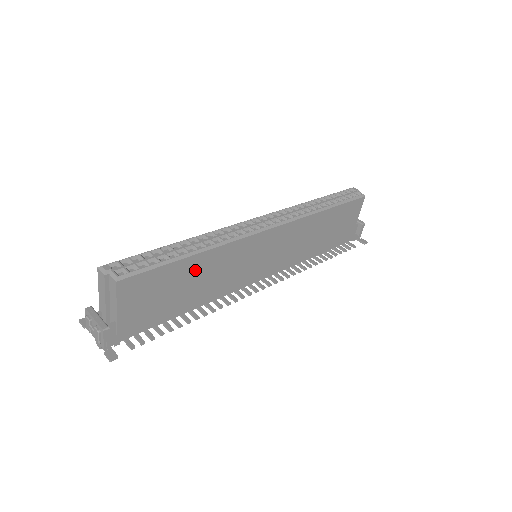
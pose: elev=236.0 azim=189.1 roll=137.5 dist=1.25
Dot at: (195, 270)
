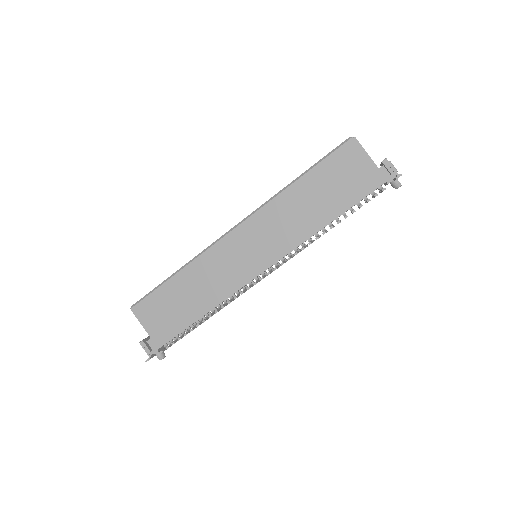
Dot at: (185, 286)
